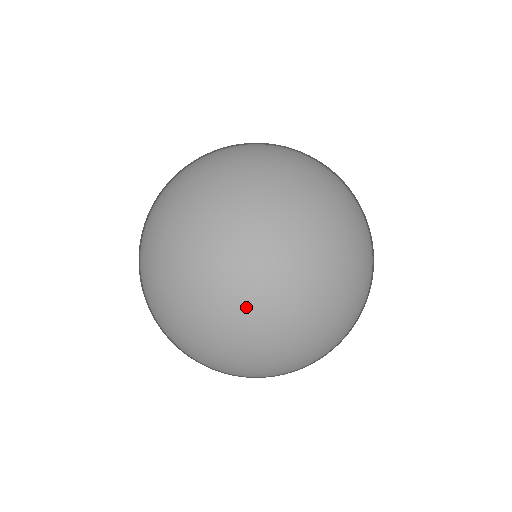
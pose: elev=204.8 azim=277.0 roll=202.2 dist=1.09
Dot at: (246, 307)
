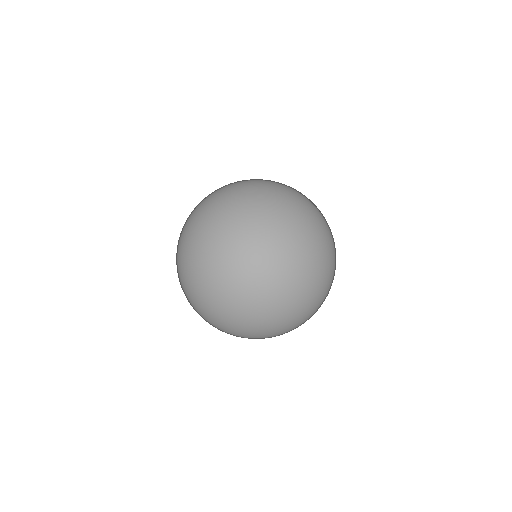
Dot at: (228, 305)
